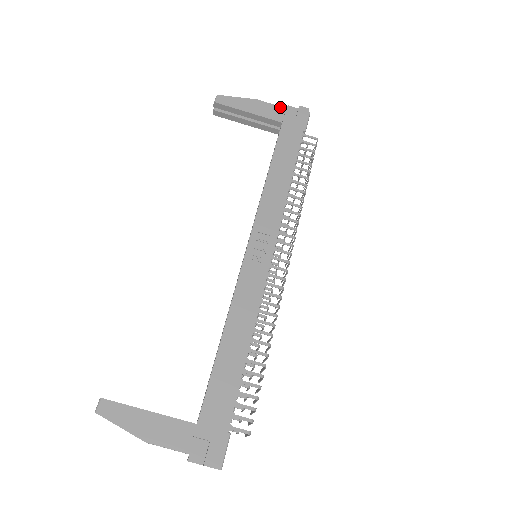
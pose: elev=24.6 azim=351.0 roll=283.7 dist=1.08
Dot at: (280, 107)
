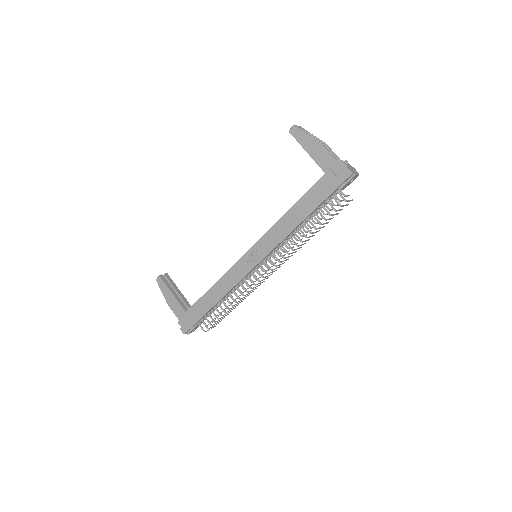
Dot at: (334, 159)
